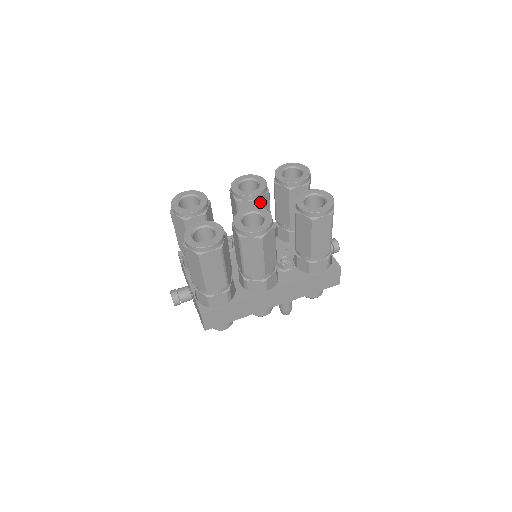
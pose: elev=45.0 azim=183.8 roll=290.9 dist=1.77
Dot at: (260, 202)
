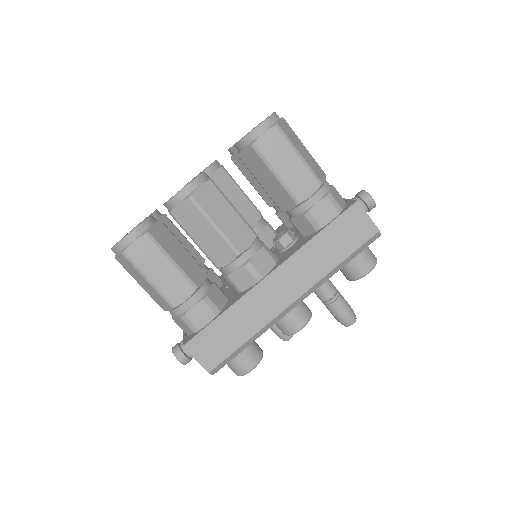
Dot at: occluded
